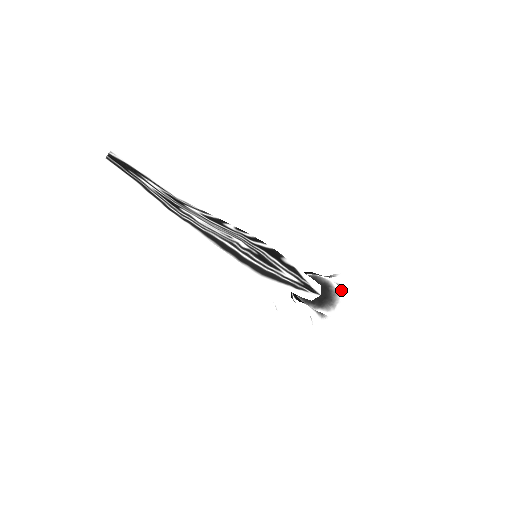
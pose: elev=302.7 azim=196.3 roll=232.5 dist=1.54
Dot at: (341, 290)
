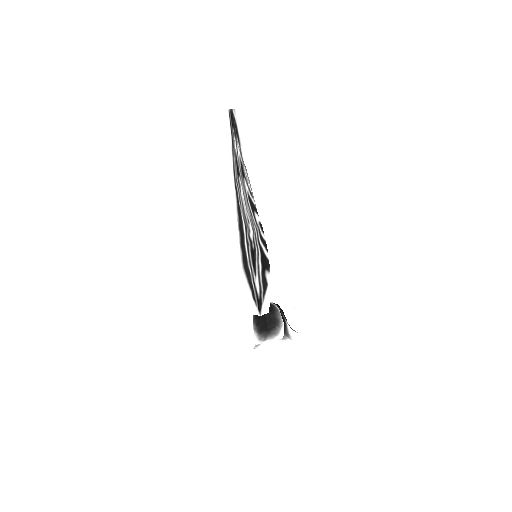
Dot at: (282, 335)
